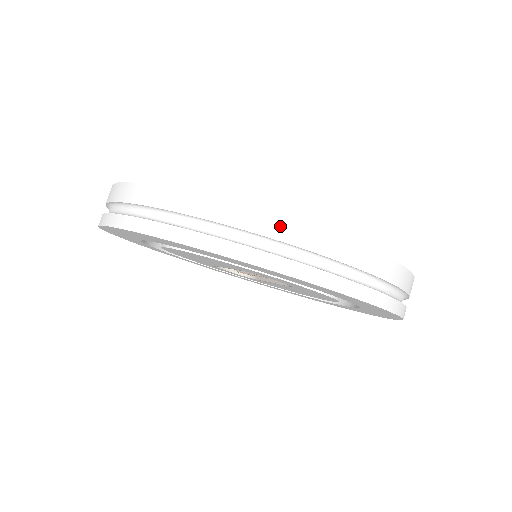
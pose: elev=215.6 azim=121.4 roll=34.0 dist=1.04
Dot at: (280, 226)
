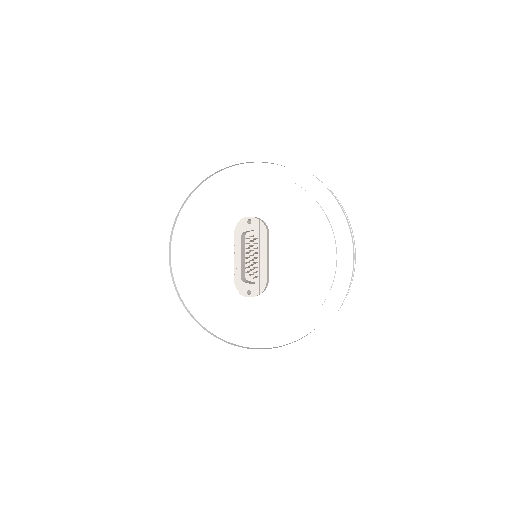
Dot at: (220, 343)
